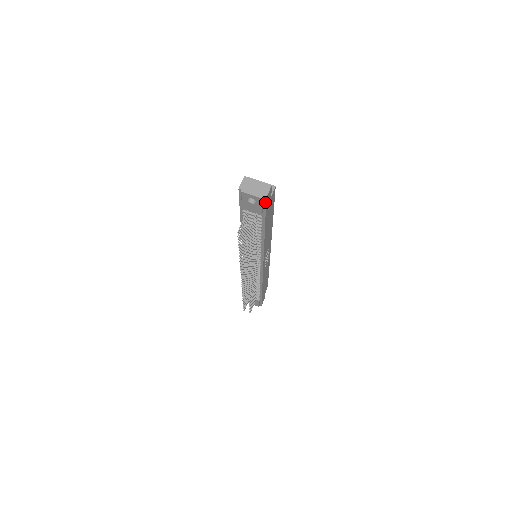
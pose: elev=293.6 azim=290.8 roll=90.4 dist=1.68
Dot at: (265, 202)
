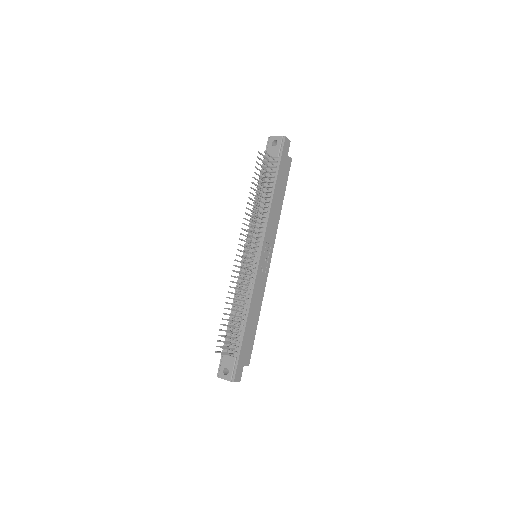
Dot at: (284, 142)
